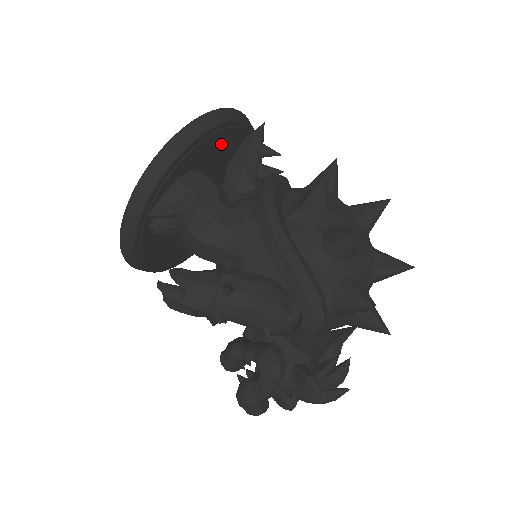
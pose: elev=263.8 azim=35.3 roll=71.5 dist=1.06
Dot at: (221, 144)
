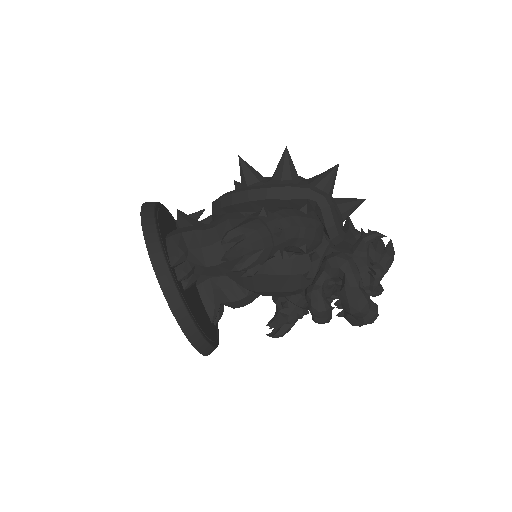
Dot at: (168, 222)
